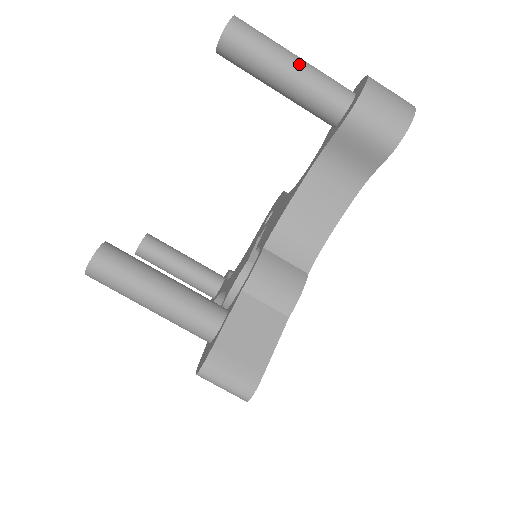
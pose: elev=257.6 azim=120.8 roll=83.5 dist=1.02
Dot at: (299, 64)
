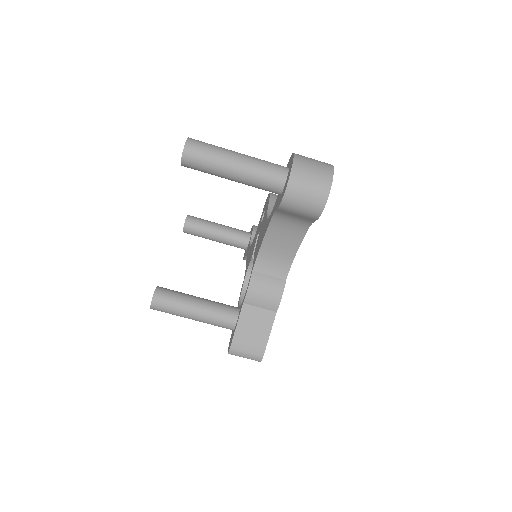
Dot at: (240, 167)
